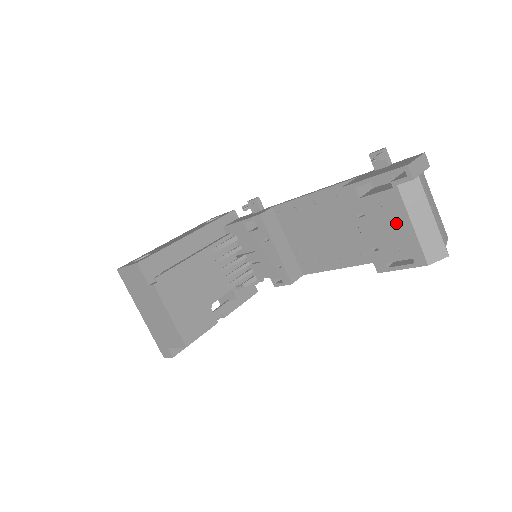
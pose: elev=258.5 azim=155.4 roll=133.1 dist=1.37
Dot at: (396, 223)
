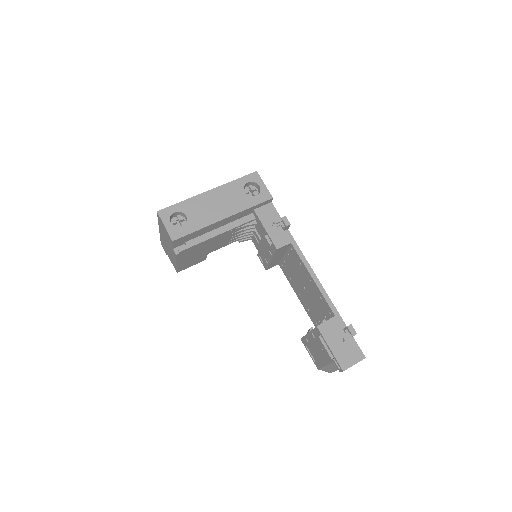
Dot at: (321, 357)
